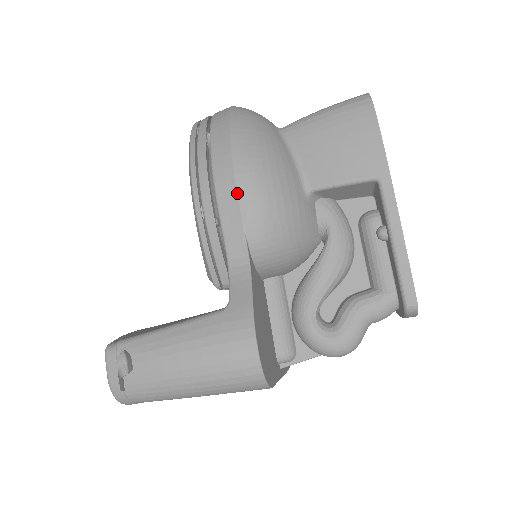
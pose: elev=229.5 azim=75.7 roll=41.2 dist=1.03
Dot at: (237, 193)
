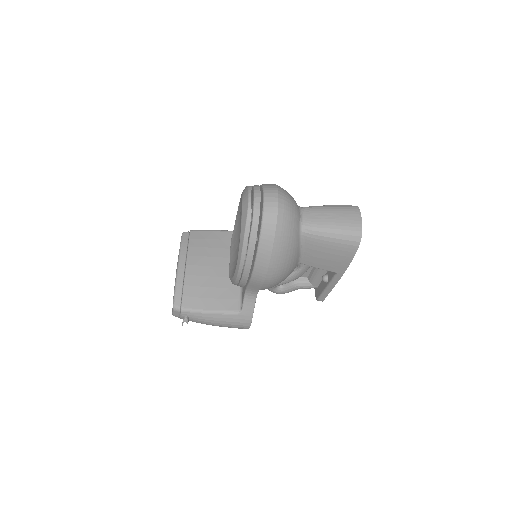
Dot at: (263, 283)
